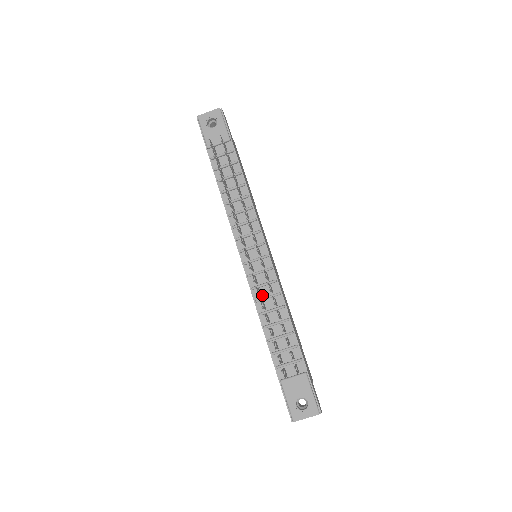
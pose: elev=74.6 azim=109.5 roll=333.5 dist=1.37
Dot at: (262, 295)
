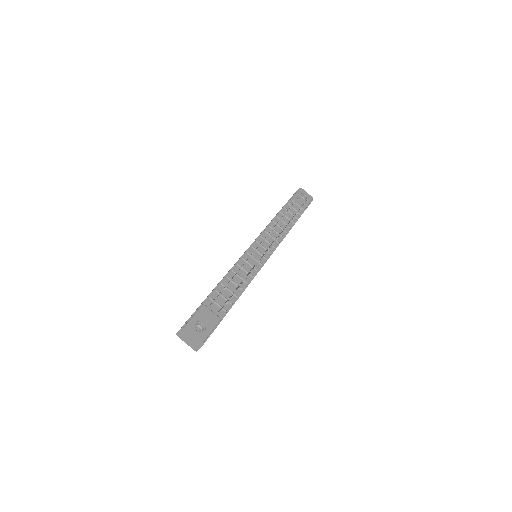
Dot at: (243, 267)
